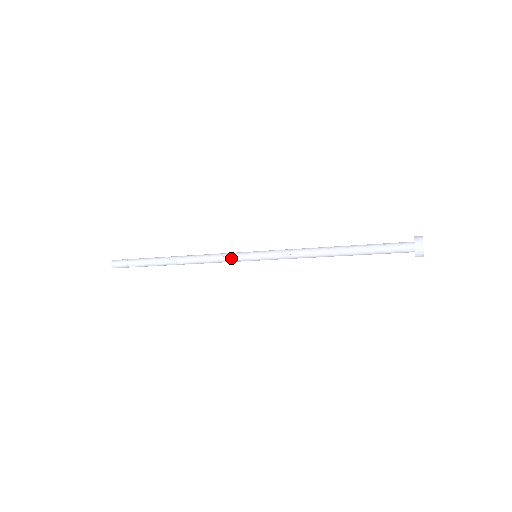
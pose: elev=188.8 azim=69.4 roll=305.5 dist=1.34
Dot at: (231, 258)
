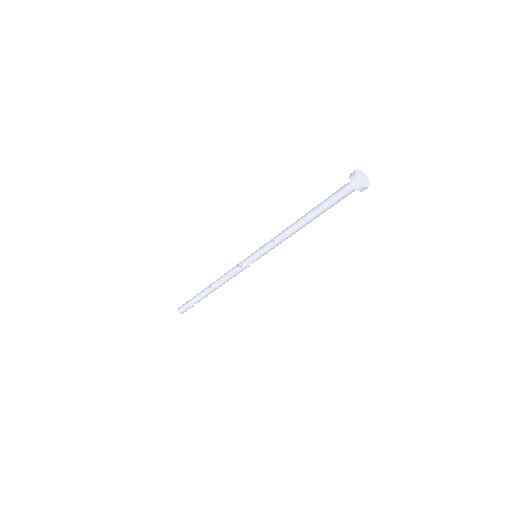
Dot at: (240, 265)
